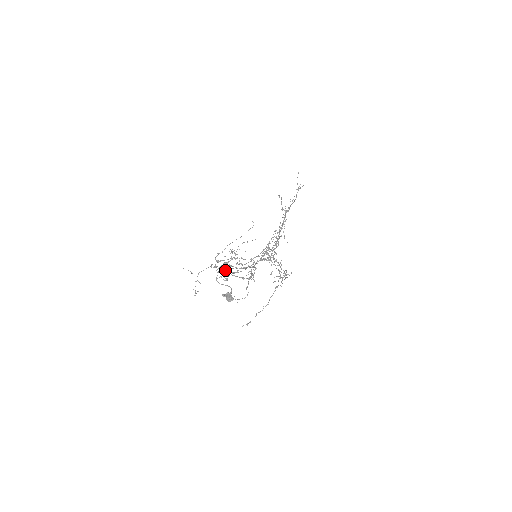
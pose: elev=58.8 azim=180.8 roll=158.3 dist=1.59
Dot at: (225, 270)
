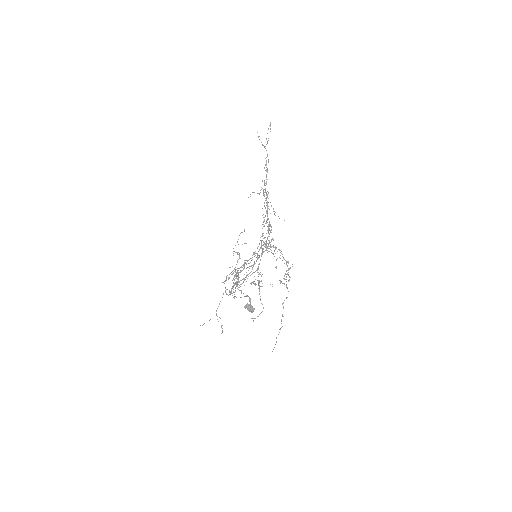
Dot at: (236, 285)
